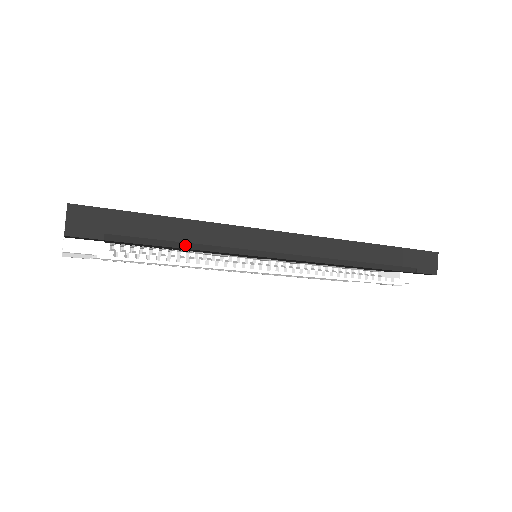
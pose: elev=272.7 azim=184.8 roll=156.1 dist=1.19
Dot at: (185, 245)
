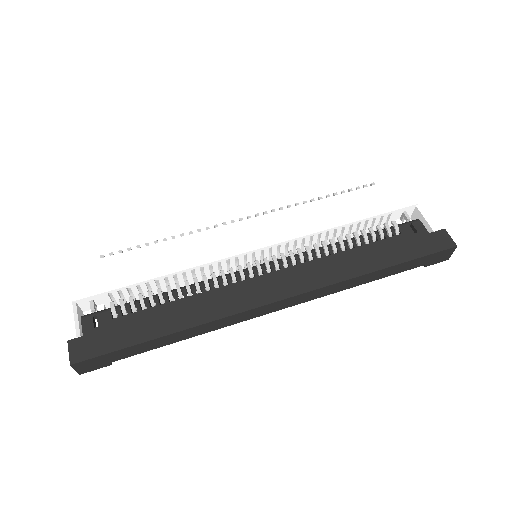
Dot at: (182, 339)
